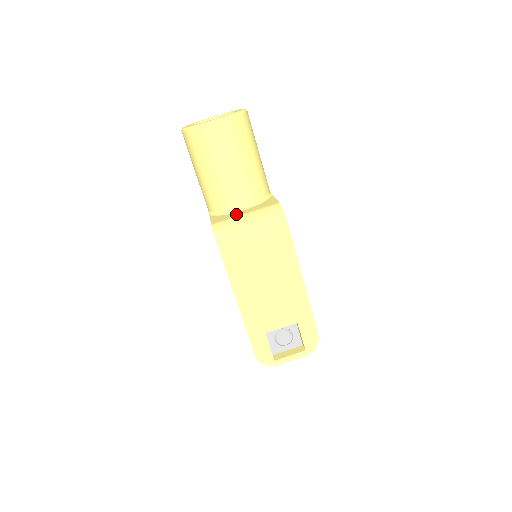
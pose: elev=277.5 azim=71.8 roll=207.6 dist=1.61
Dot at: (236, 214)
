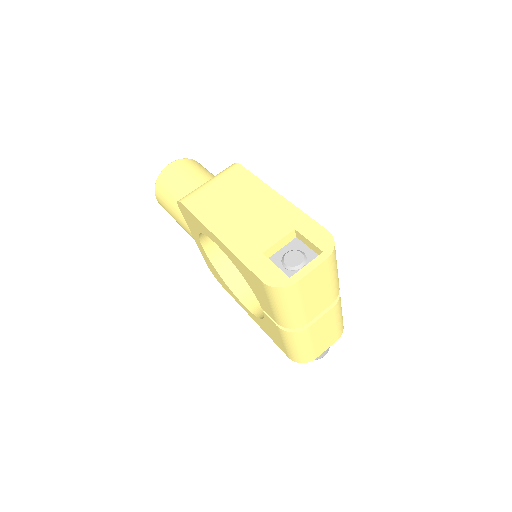
Dot at: occluded
